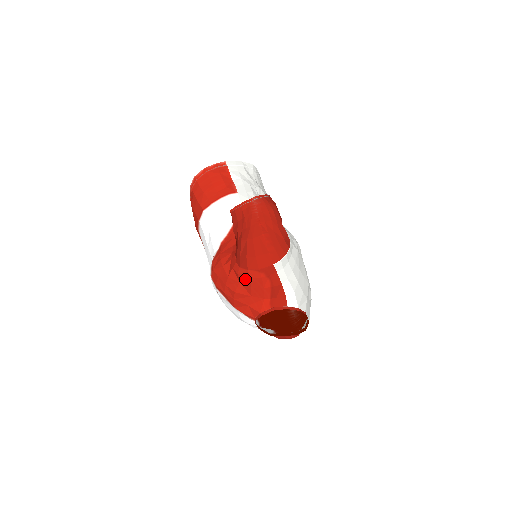
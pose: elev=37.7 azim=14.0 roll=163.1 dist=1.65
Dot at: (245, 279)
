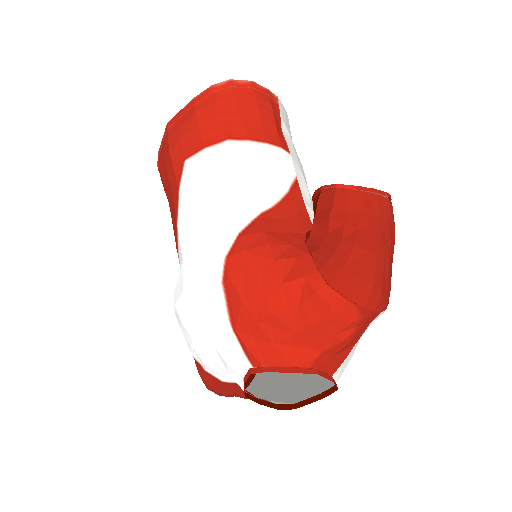
Dot at: (320, 307)
